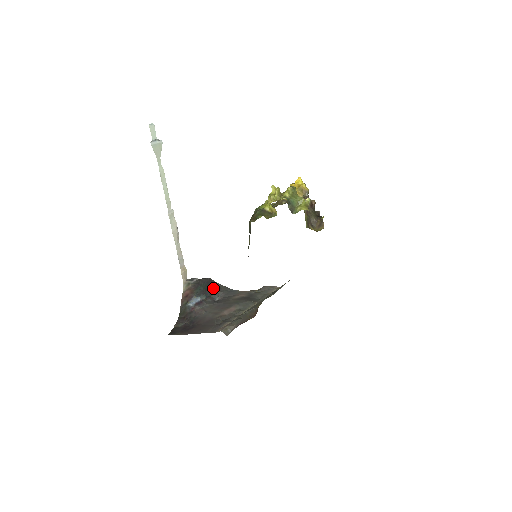
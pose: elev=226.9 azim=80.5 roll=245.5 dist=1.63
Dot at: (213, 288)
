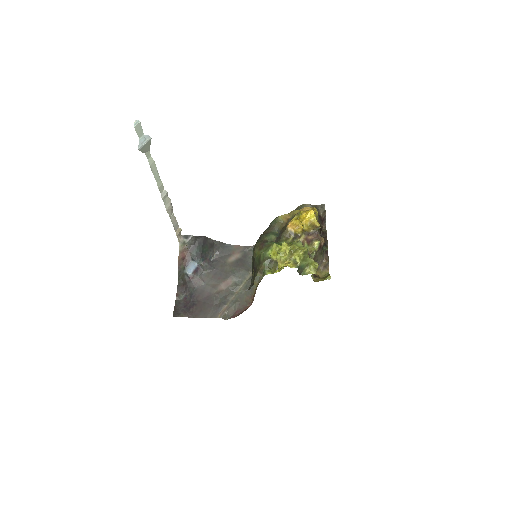
Dot at: (209, 248)
